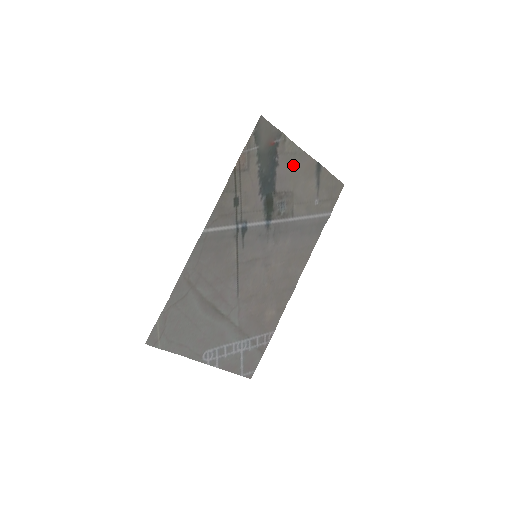
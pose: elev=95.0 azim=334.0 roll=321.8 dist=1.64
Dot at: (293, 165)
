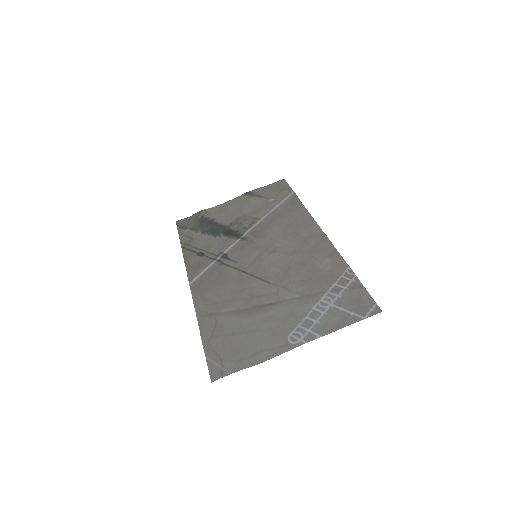
Dot at: (228, 211)
